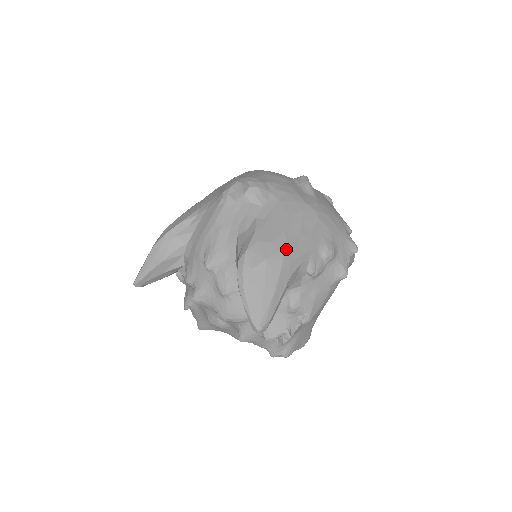
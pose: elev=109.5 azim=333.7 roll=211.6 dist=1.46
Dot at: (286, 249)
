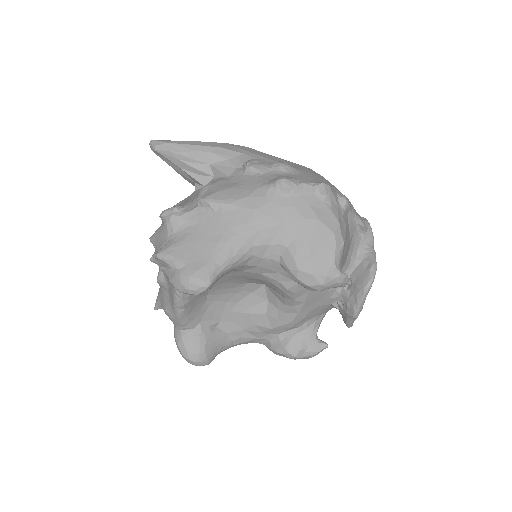
Dot at: (242, 146)
